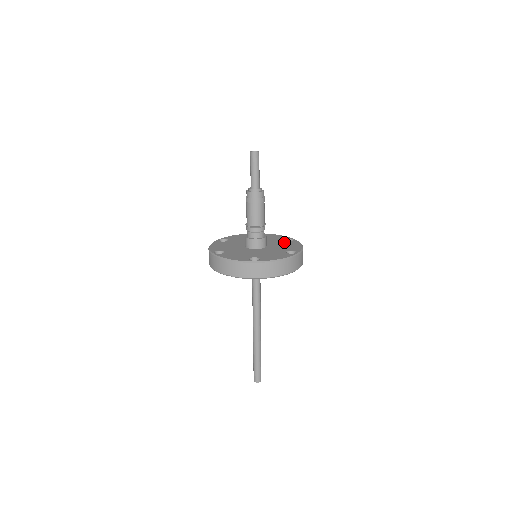
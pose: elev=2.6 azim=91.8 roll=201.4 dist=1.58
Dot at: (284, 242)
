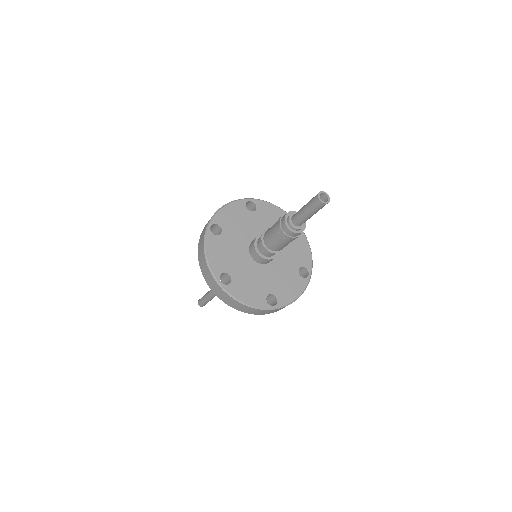
Dot at: occluded
